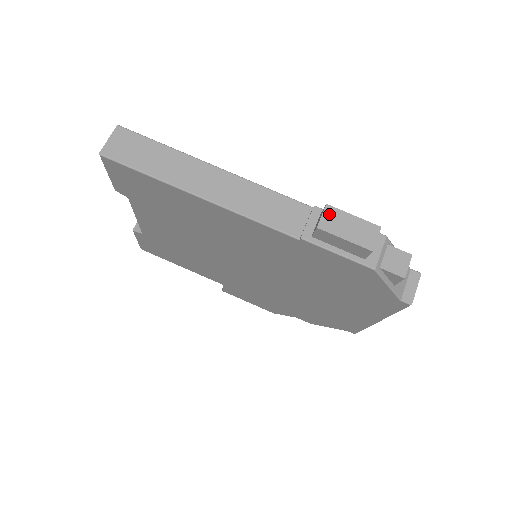
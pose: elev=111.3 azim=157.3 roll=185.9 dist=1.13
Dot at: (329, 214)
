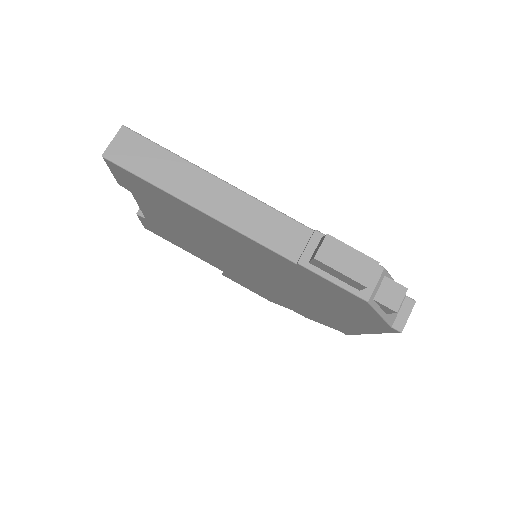
Dot at: (328, 245)
